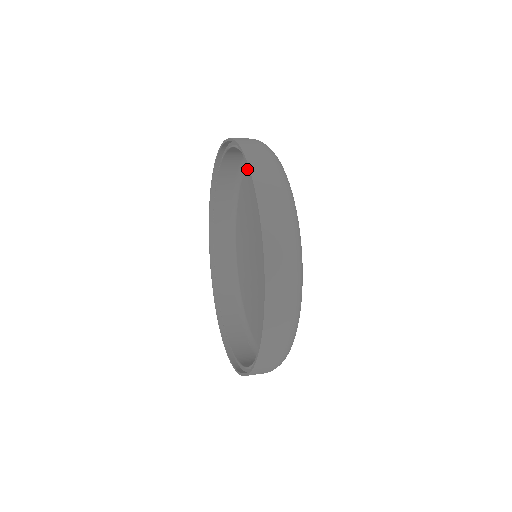
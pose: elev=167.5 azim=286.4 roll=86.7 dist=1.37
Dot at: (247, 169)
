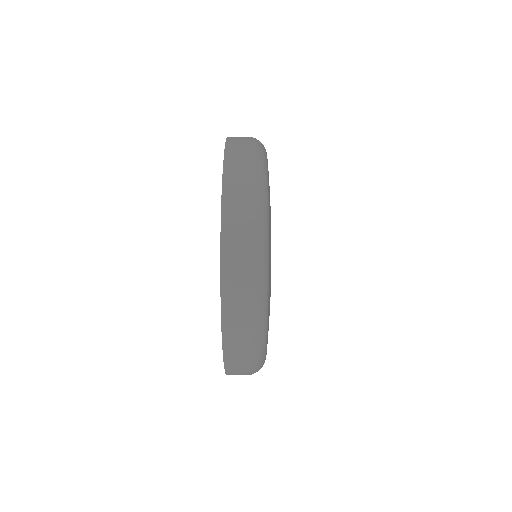
Dot at: occluded
